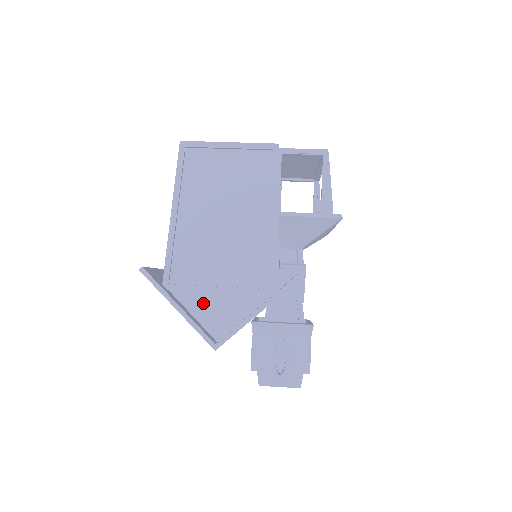
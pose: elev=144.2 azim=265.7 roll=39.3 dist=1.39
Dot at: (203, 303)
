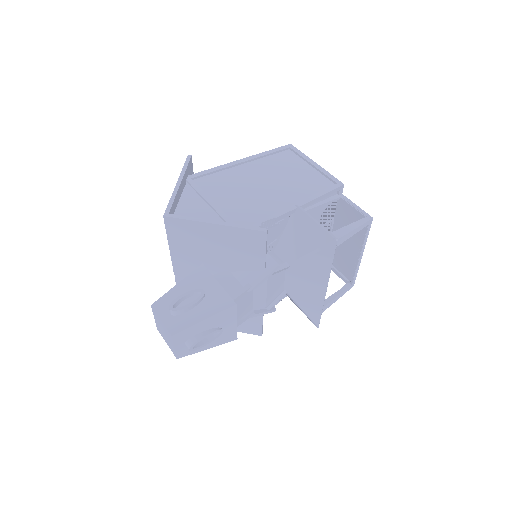
Dot at: (194, 202)
